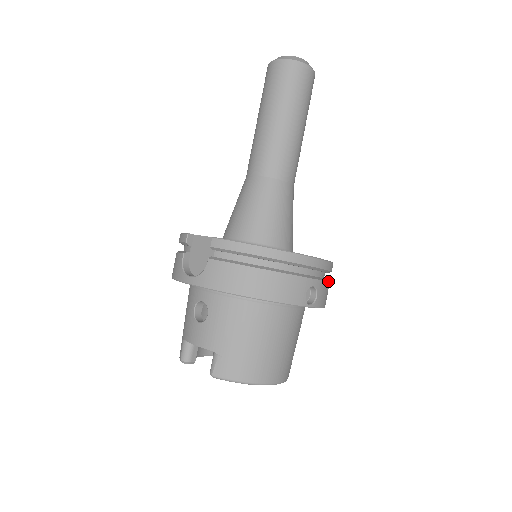
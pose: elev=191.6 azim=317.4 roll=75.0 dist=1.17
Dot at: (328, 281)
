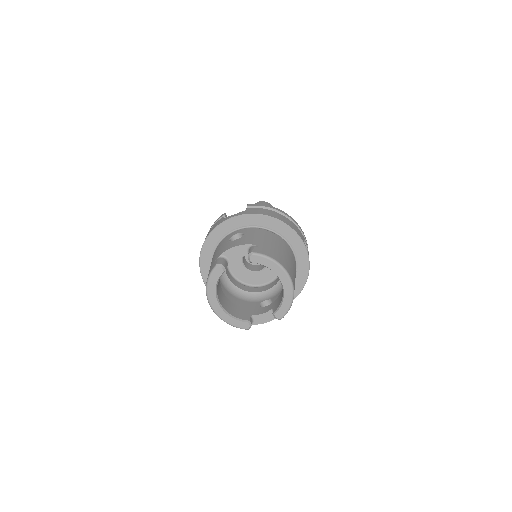
Dot at: occluded
